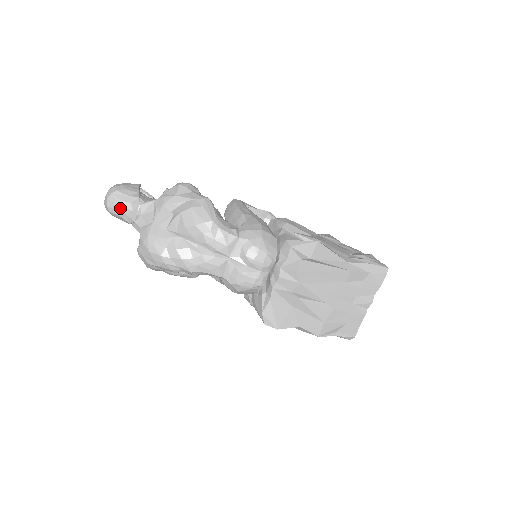
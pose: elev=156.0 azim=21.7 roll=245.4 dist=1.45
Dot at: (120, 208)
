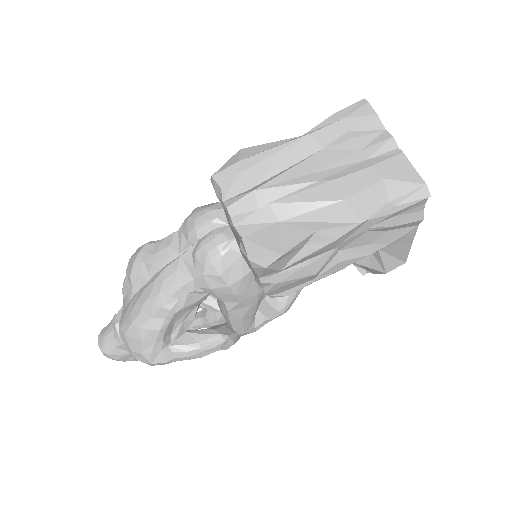
Dot at: (107, 339)
